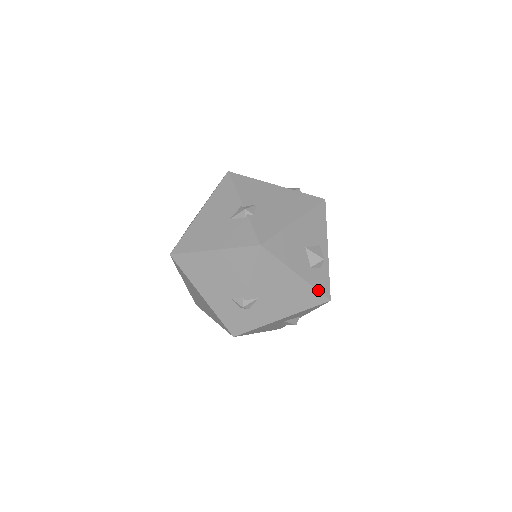
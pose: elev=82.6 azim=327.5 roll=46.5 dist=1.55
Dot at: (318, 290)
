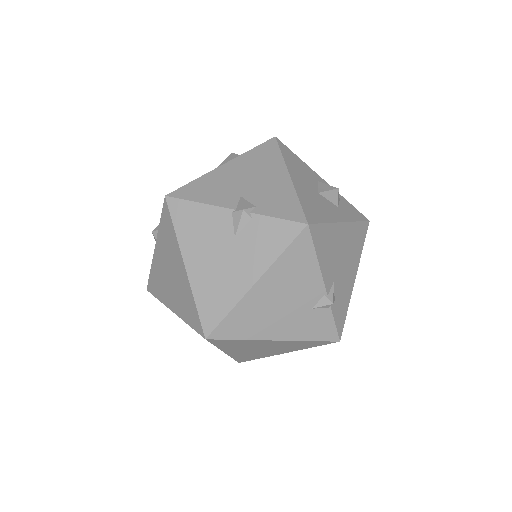
Dot at: (359, 221)
